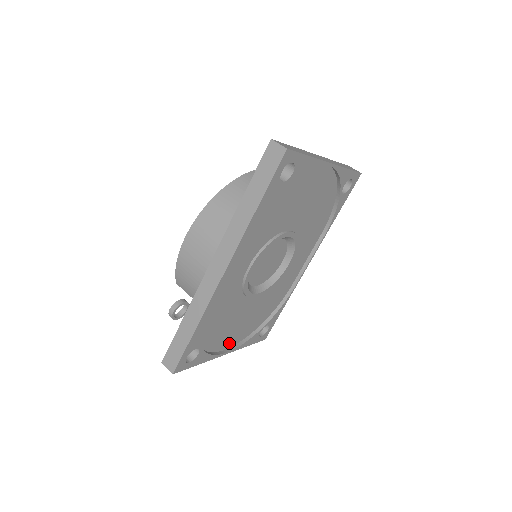
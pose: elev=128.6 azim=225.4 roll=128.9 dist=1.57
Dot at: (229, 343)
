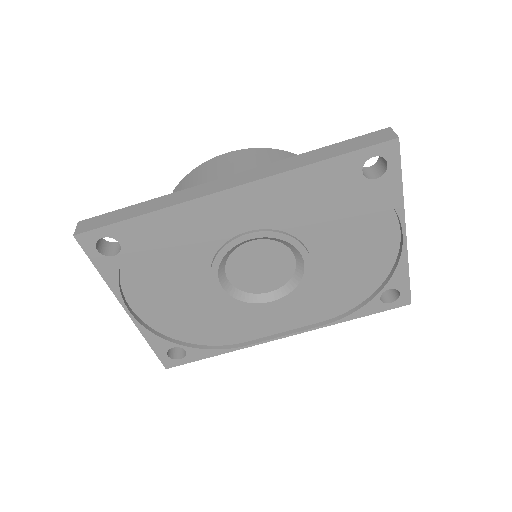
Dot at: (142, 307)
